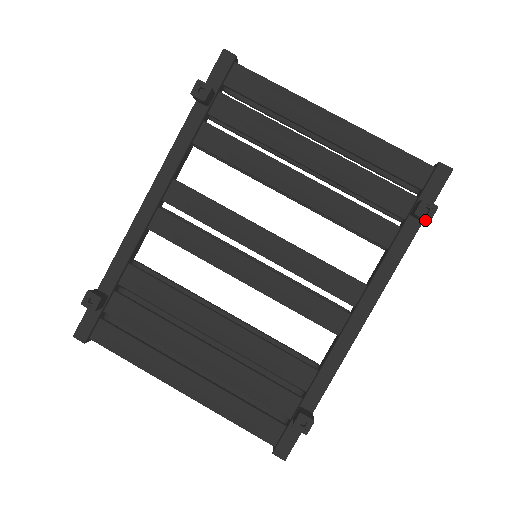
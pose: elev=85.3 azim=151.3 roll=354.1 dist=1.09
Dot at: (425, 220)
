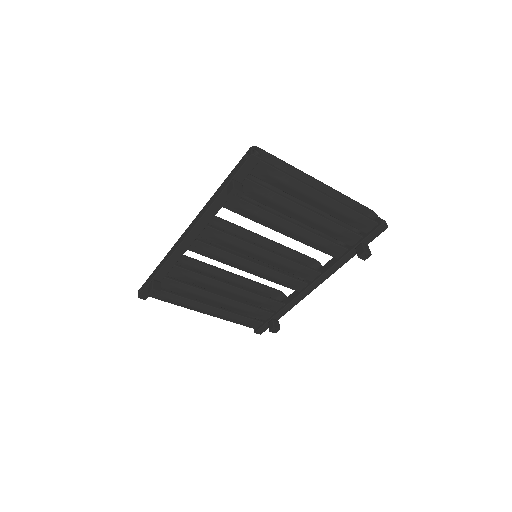
Dot at: (363, 259)
